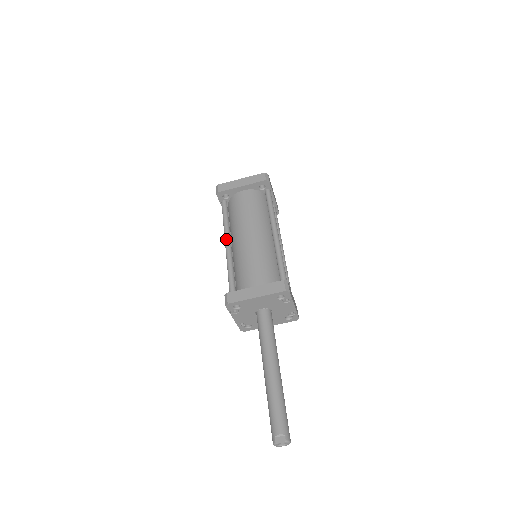
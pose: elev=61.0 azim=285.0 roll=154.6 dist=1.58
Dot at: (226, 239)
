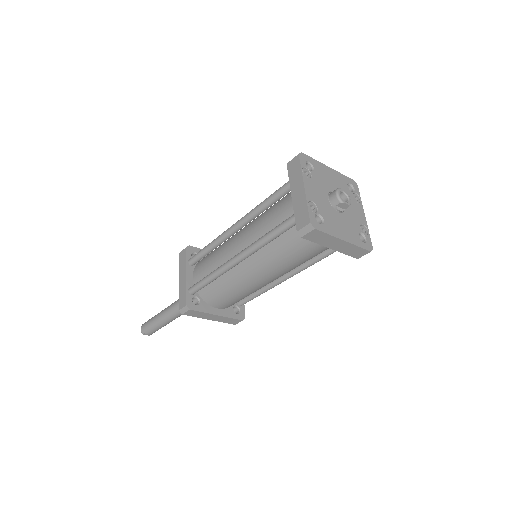
Dot at: (245, 257)
